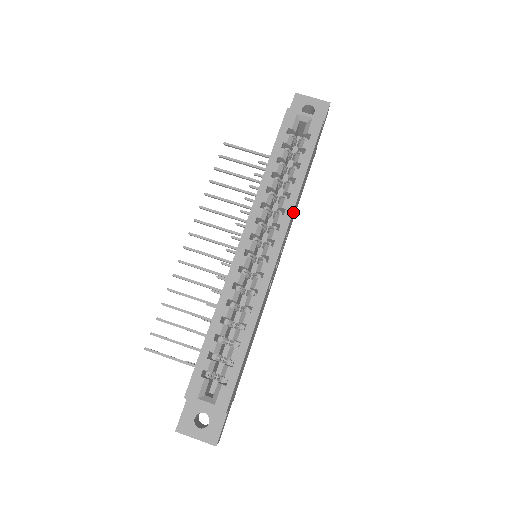
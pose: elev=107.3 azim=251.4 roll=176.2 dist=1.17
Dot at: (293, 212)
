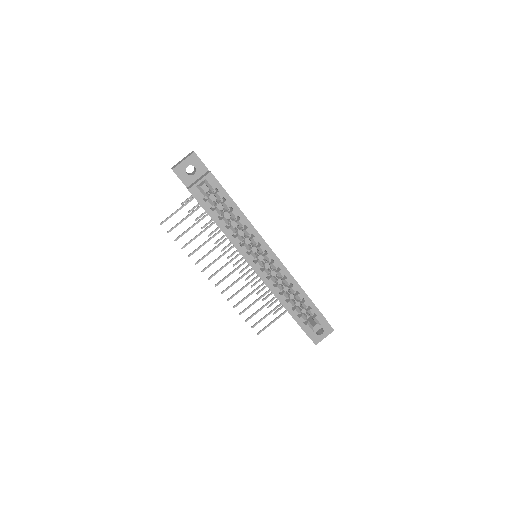
Dot at: occluded
